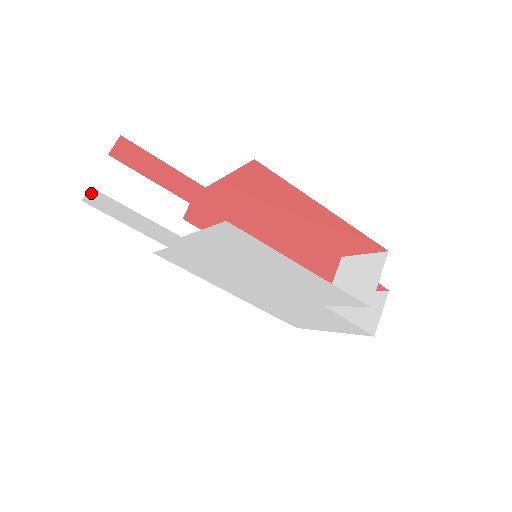
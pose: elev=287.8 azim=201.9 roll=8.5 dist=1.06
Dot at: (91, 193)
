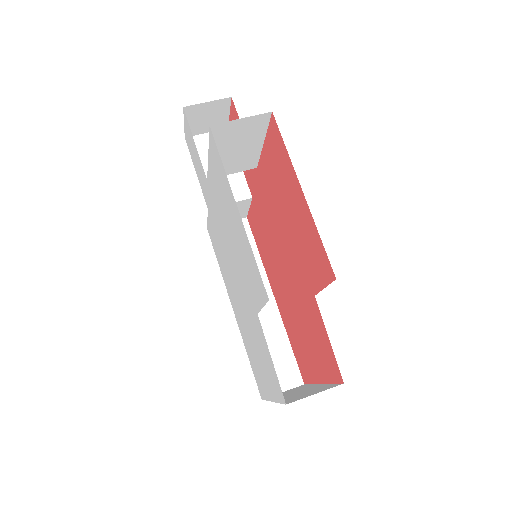
Dot at: (185, 119)
